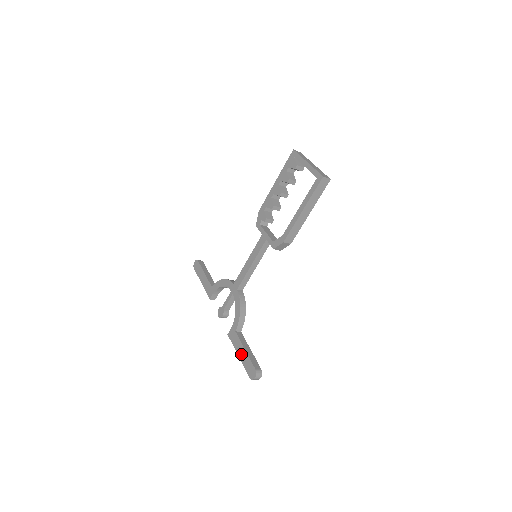
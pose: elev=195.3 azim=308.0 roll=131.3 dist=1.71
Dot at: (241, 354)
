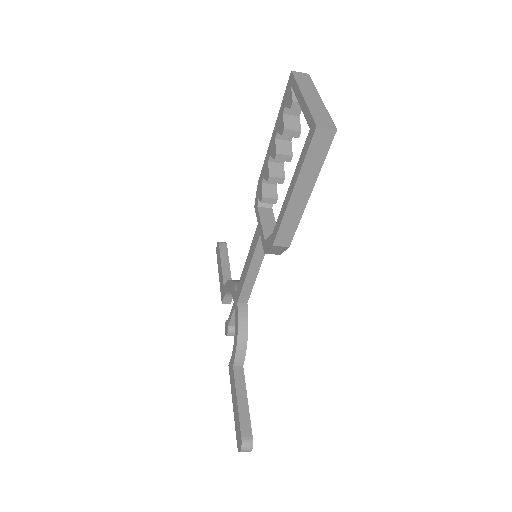
Dot at: (234, 404)
